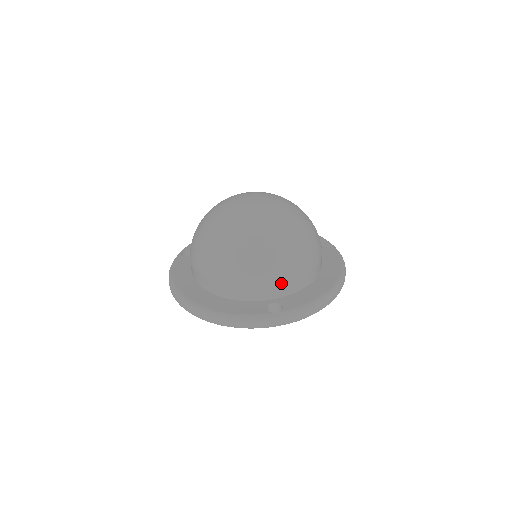
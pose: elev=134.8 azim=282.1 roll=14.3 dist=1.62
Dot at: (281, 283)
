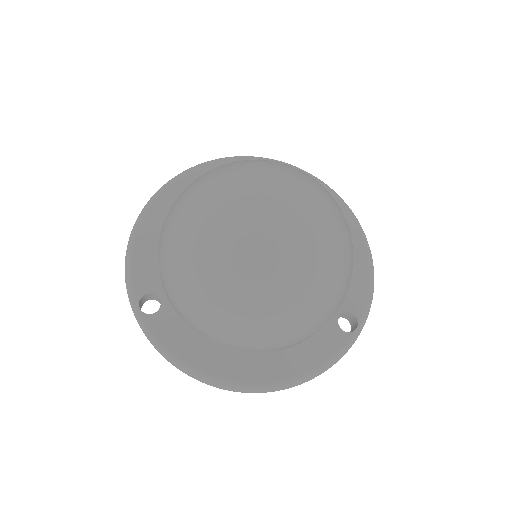
Dot at: occluded
